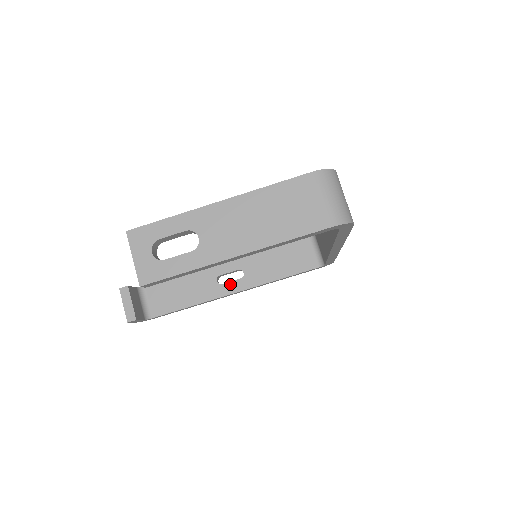
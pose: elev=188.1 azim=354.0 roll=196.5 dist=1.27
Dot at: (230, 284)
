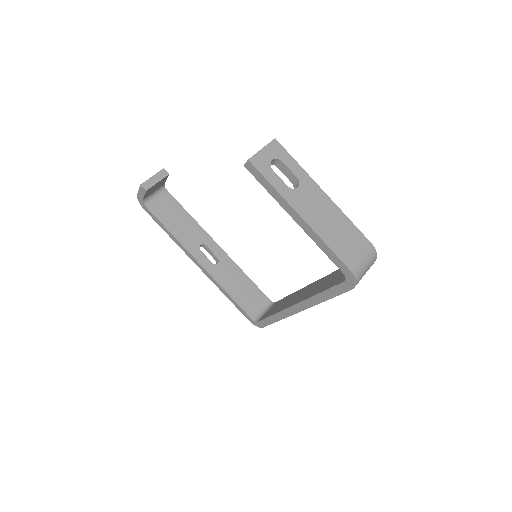
Dot at: (204, 256)
